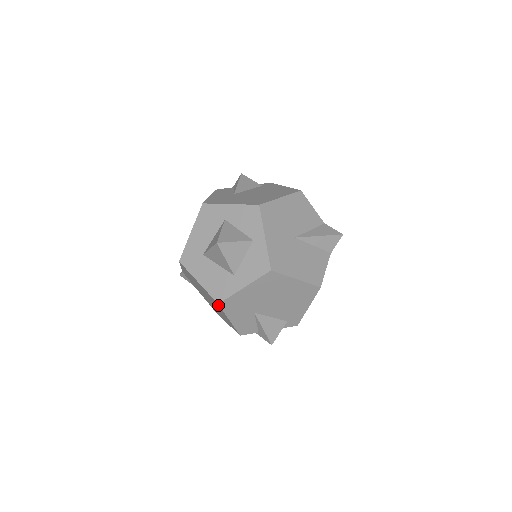
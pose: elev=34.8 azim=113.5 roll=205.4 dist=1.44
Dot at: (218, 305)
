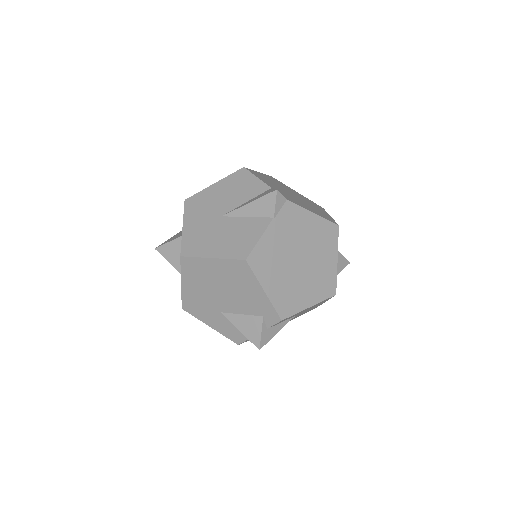
Dot at: (188, 311)
